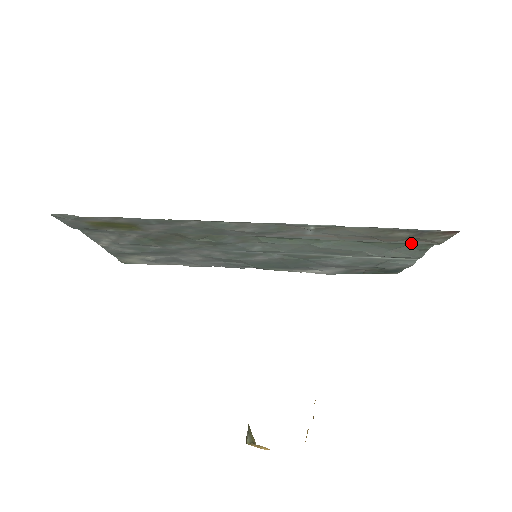
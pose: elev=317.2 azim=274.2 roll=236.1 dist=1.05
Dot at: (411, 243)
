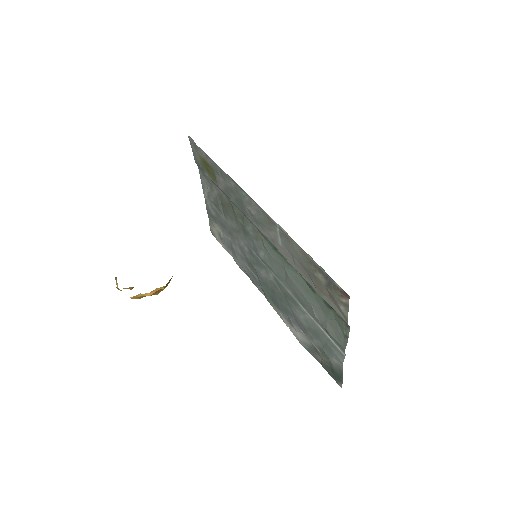
Dot at: (332, 306)
